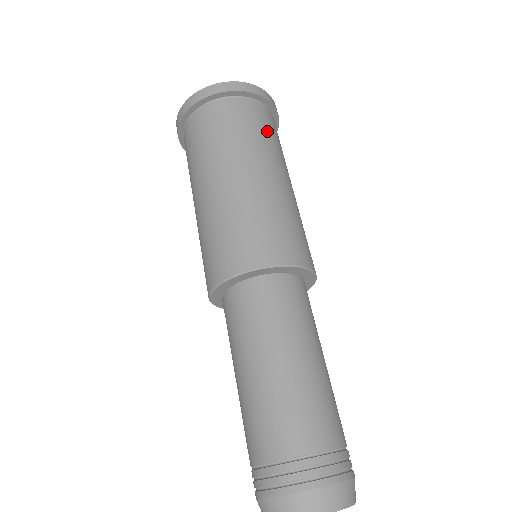
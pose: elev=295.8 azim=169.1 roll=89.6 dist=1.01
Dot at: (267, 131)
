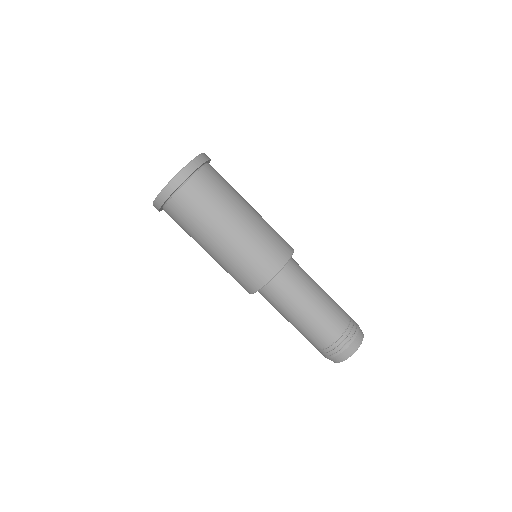
Dot at: (220, 187)
